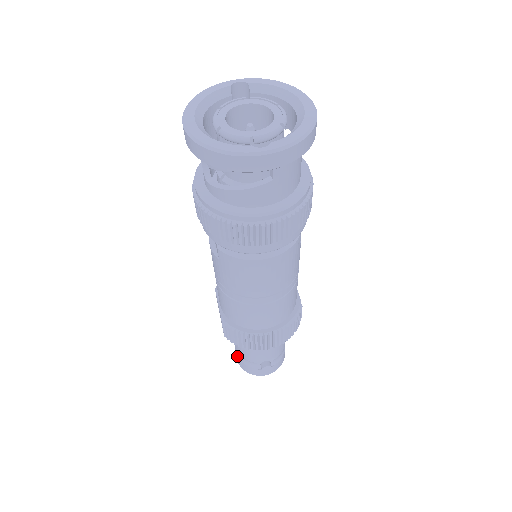
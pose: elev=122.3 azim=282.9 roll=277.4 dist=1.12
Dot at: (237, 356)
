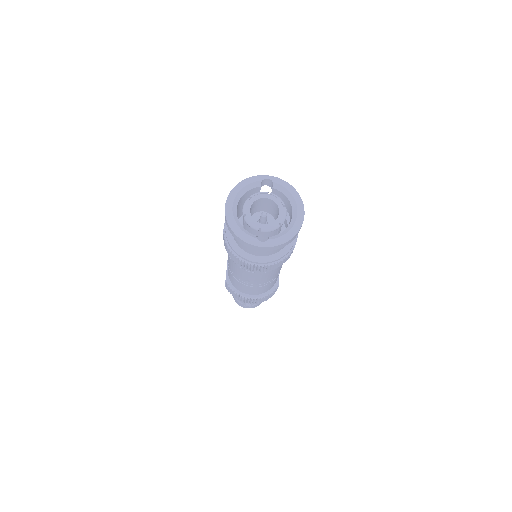
Dot at: occluded
